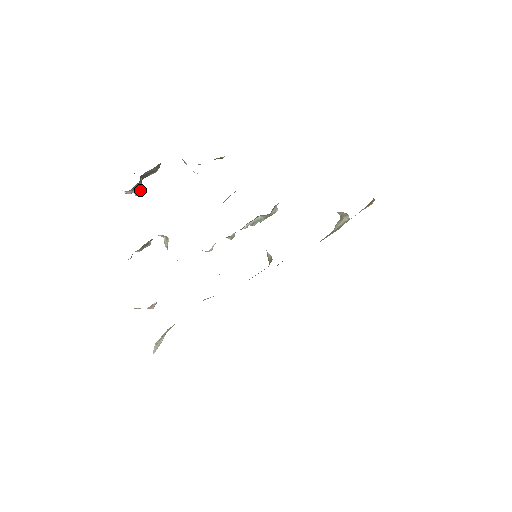
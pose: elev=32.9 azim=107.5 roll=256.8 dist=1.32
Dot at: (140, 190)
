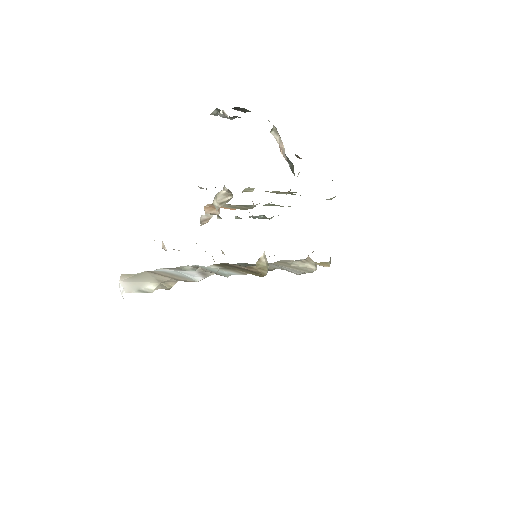
Dot at: occluded
